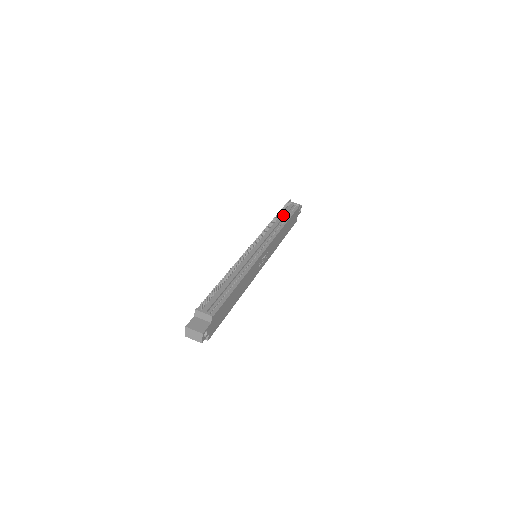
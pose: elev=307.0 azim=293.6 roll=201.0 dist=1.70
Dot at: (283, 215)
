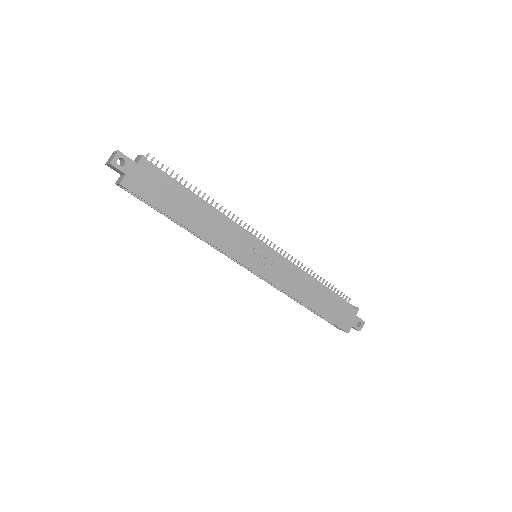
Dot at: (326, 287)
